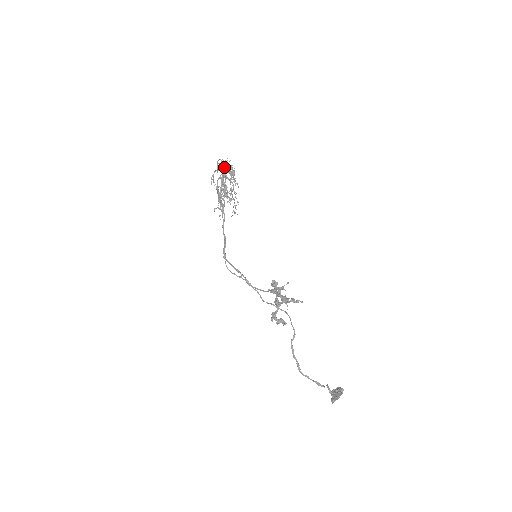
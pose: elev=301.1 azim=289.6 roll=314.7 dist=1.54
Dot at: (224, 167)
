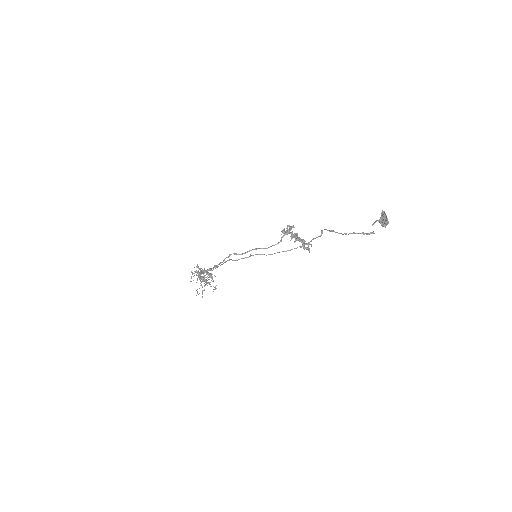
Dot at: (200, 269)
